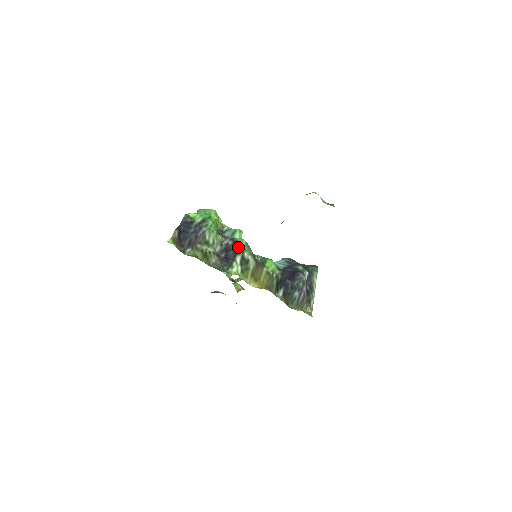
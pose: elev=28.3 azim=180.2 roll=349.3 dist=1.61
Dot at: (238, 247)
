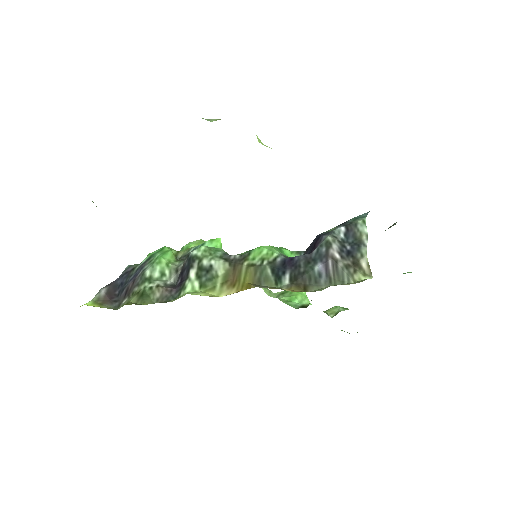
Dot at: (190, 260)
